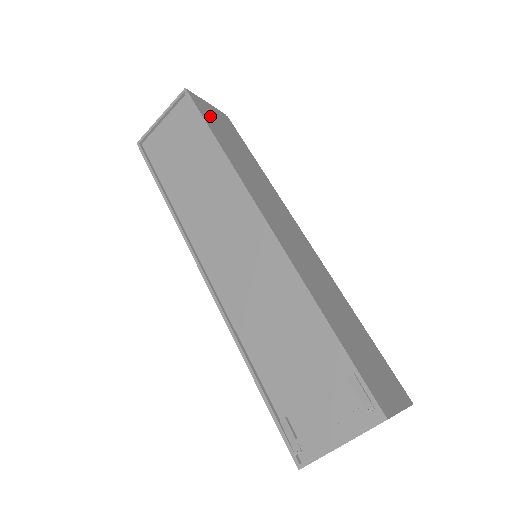
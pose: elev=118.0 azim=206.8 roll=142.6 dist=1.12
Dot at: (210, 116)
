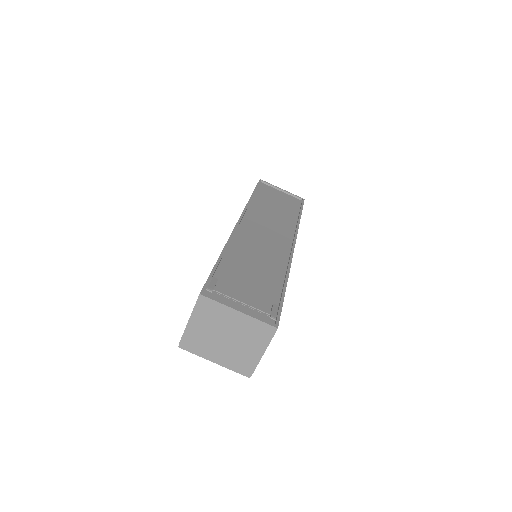
Dot at: occluded
